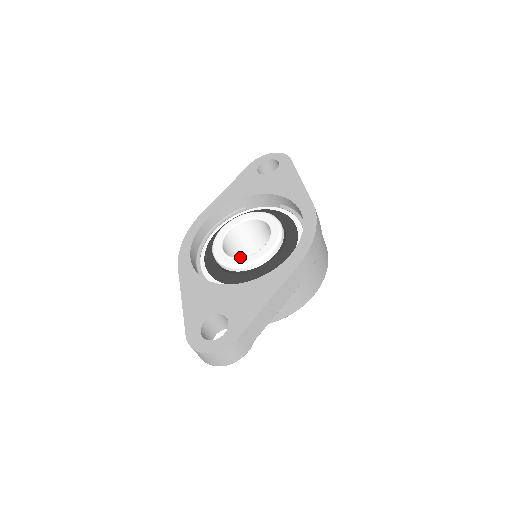
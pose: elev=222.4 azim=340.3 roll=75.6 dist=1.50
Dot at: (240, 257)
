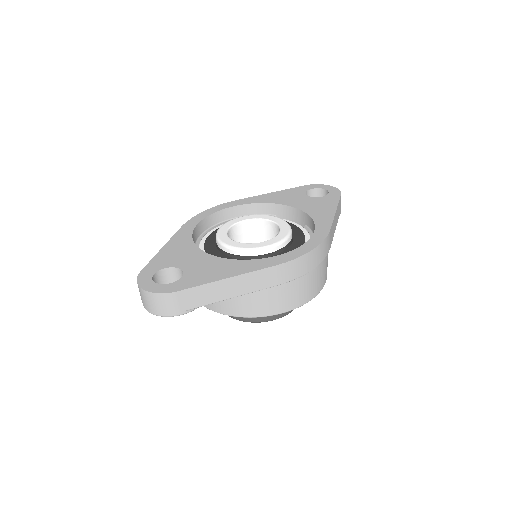
Dot at: occluded
